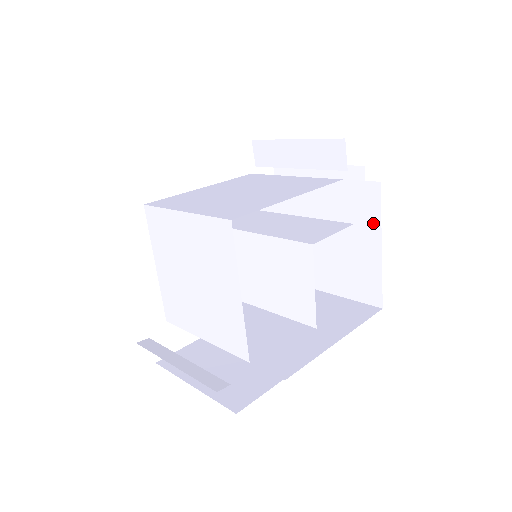
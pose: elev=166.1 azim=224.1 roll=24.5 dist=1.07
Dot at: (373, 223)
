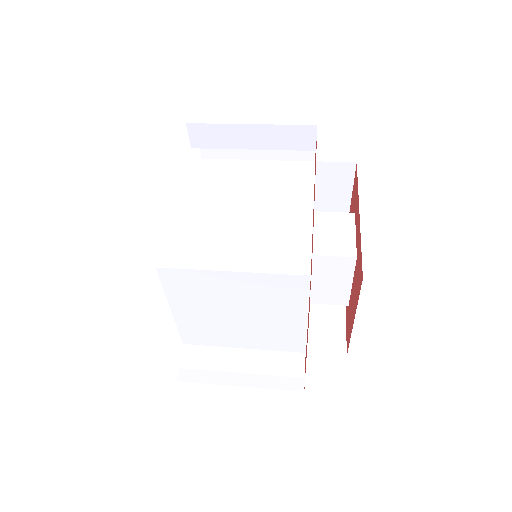
Dot at: (344, 192)
